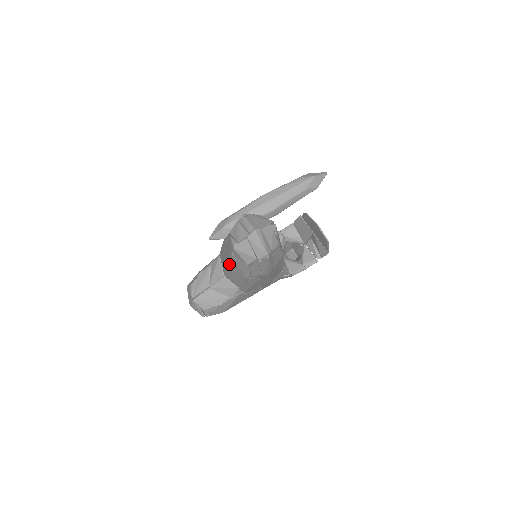
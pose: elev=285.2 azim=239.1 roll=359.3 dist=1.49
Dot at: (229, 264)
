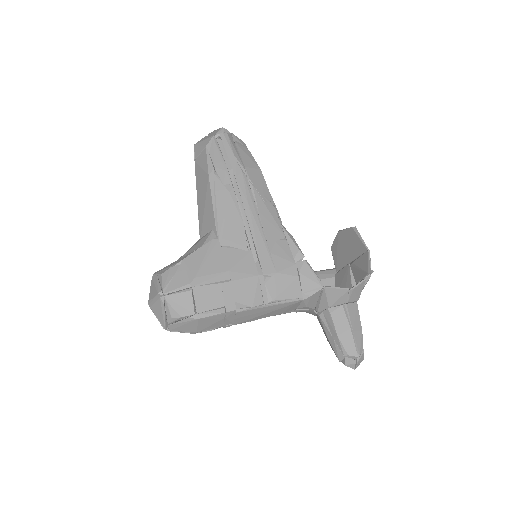
Dot at: (197, 189)
